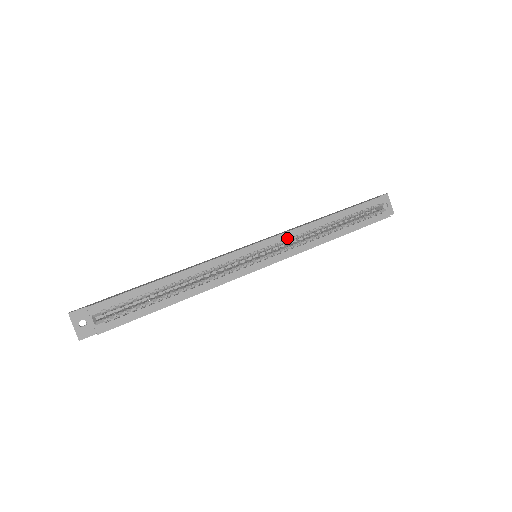
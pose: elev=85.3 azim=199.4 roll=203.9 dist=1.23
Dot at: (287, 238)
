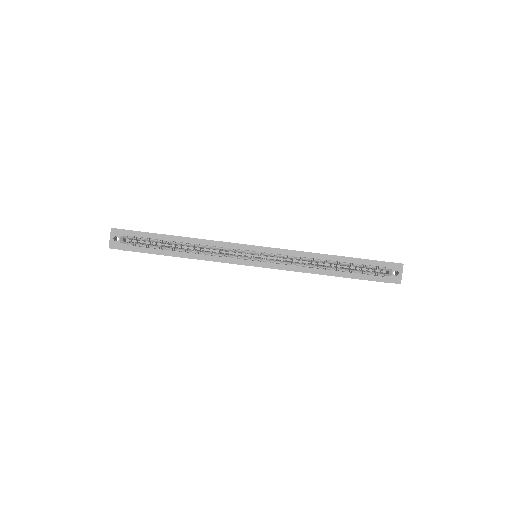
Dot at: (284, 254)
